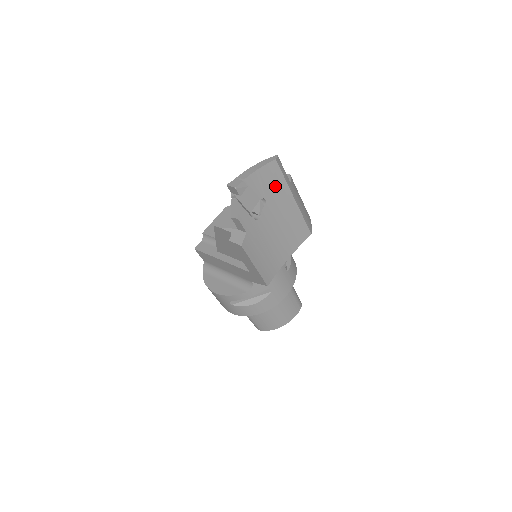
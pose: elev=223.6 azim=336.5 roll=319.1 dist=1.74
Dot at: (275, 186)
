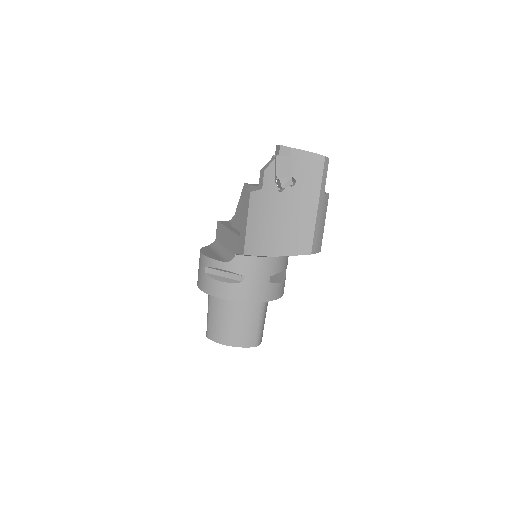
Dot at: (310, 179)
